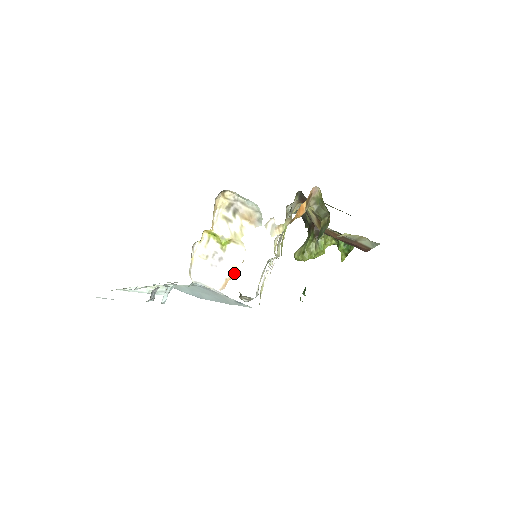
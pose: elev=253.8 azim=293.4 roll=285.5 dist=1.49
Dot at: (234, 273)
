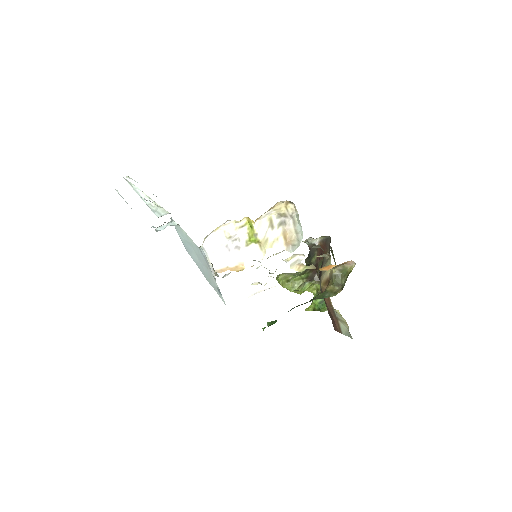
Dot at: (238, 268)
